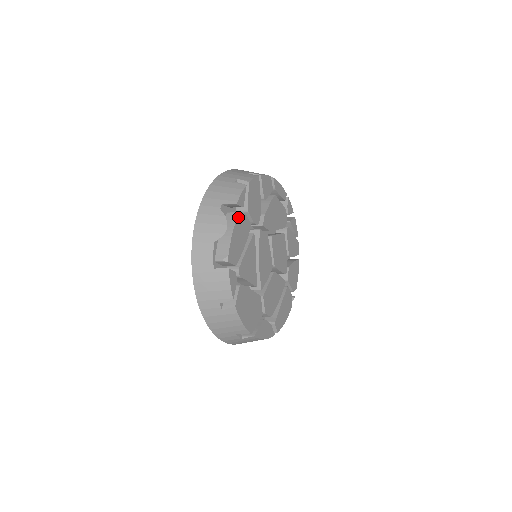
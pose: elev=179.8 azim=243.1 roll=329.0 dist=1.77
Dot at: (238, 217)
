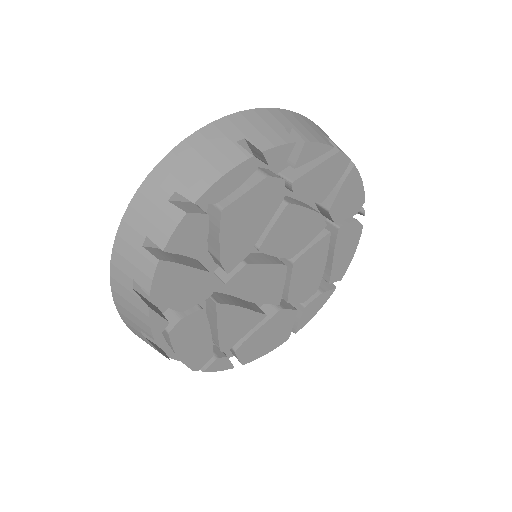
Dot at: (171, 339)
